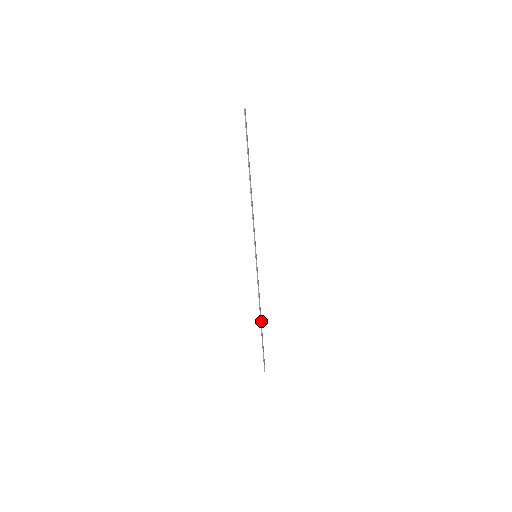
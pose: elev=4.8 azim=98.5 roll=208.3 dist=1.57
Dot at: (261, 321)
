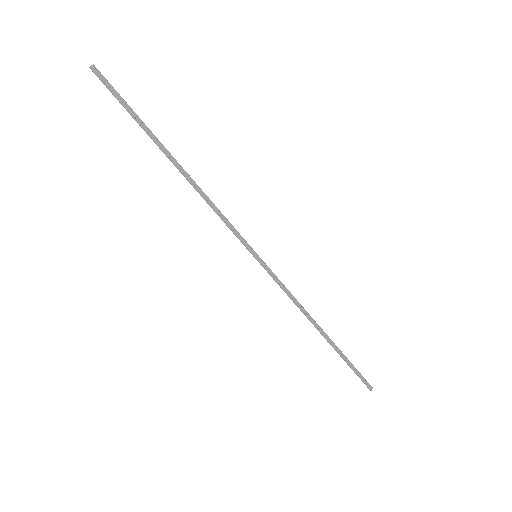
Dot at: (323, 332)
